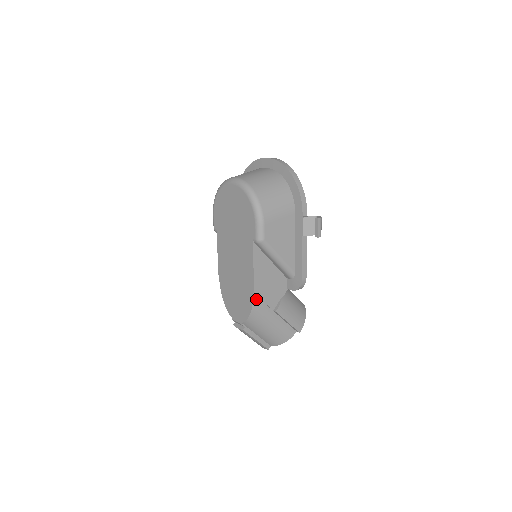
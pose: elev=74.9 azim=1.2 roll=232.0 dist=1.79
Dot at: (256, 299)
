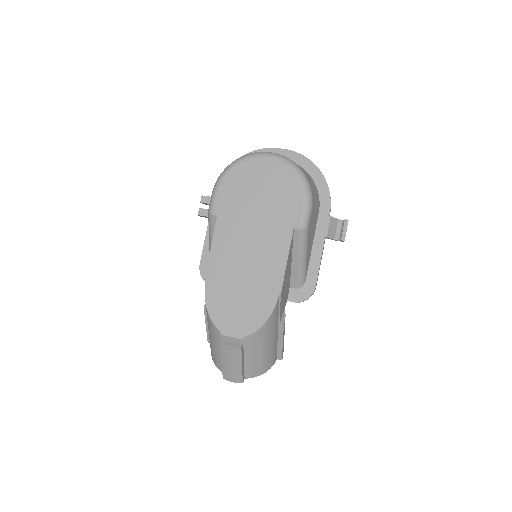
Dot at: (278, 302)
